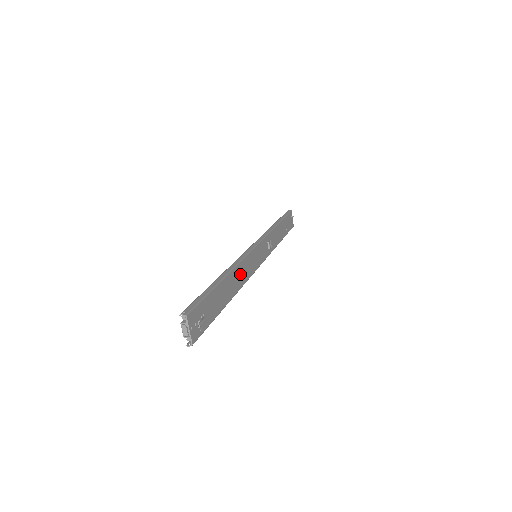
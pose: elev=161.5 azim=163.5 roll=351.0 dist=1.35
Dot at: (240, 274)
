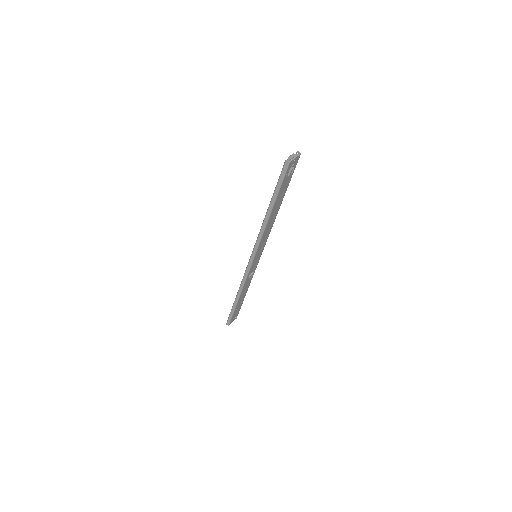
Dot at: (269, 227)
